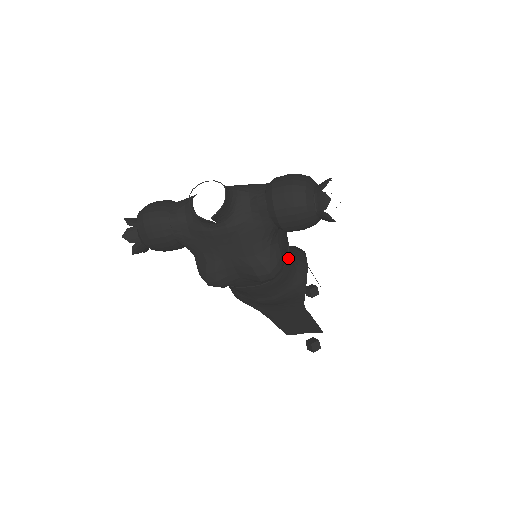
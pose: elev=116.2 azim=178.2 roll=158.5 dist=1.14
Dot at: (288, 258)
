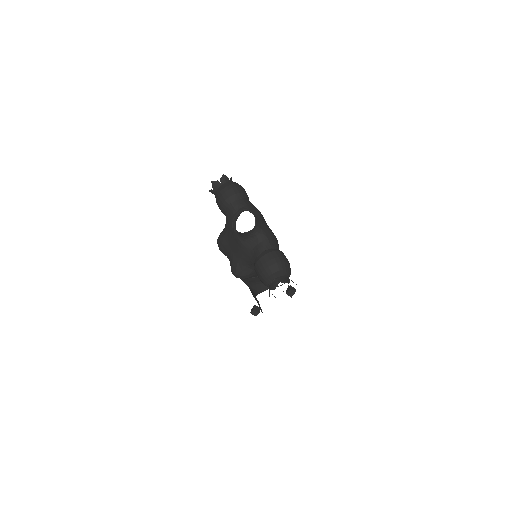
Dot at: occluded
